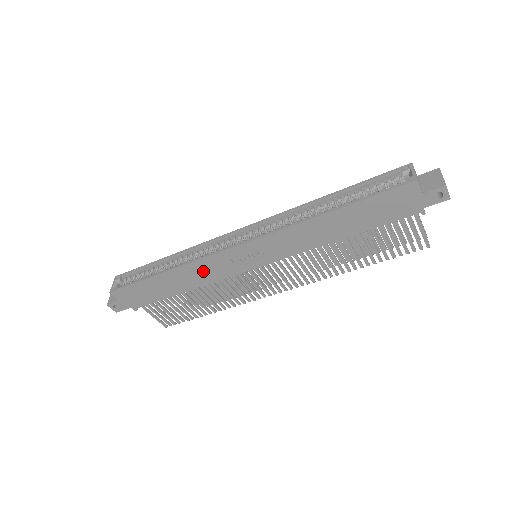
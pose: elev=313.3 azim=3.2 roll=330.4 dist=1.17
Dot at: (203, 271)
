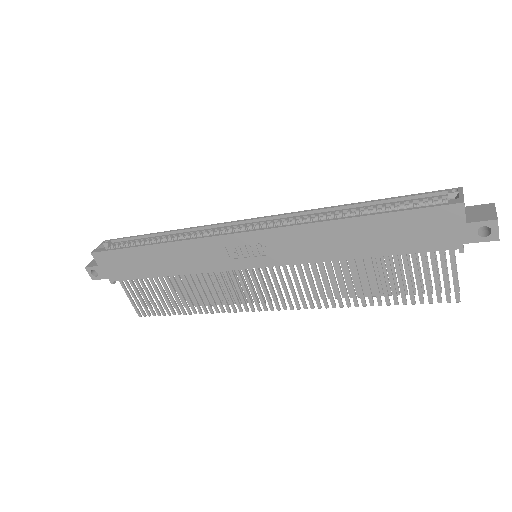
Dot at: (193, 255)
